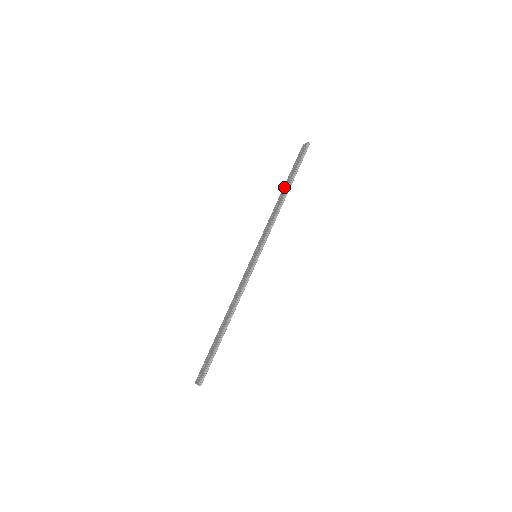
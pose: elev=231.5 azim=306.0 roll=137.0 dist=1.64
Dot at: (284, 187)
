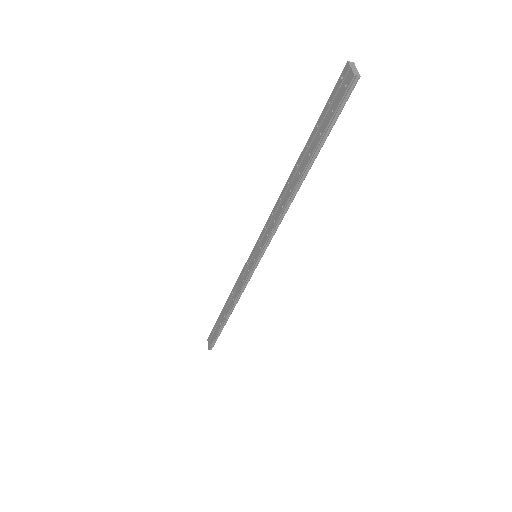
Dot at: (299, 161)
